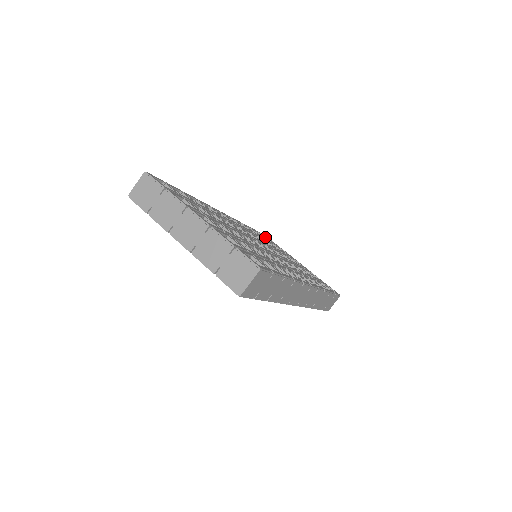
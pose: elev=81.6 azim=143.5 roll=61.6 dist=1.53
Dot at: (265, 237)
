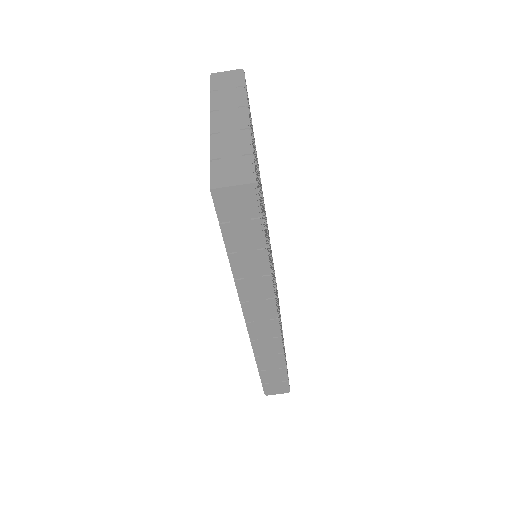
Dot at: occluded
